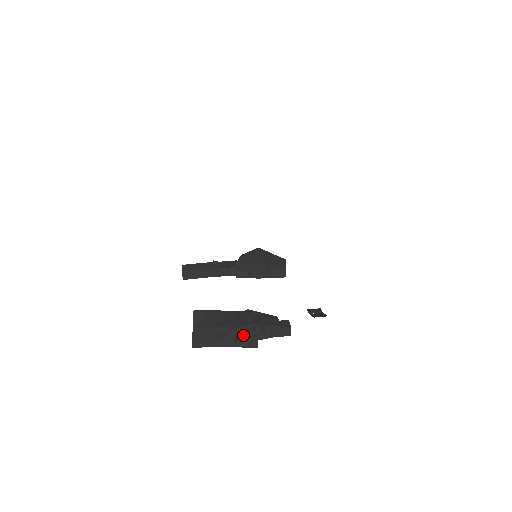
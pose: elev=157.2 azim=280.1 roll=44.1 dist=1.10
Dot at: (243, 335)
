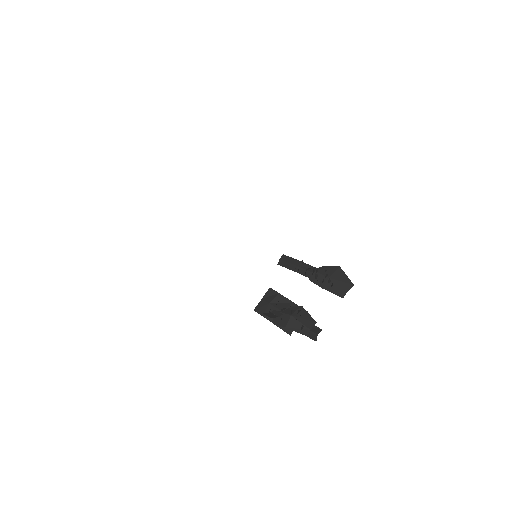
Dot at: (282, 319)
